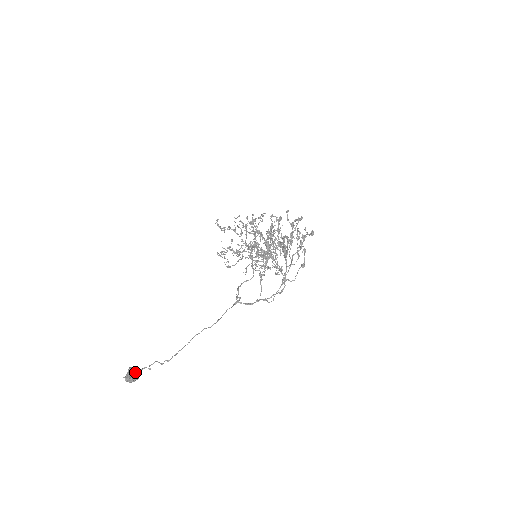
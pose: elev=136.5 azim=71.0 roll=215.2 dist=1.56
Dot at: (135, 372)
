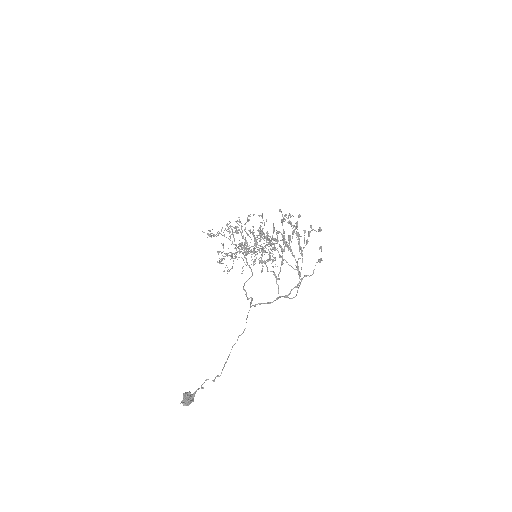
Dot at: (190, 395)
